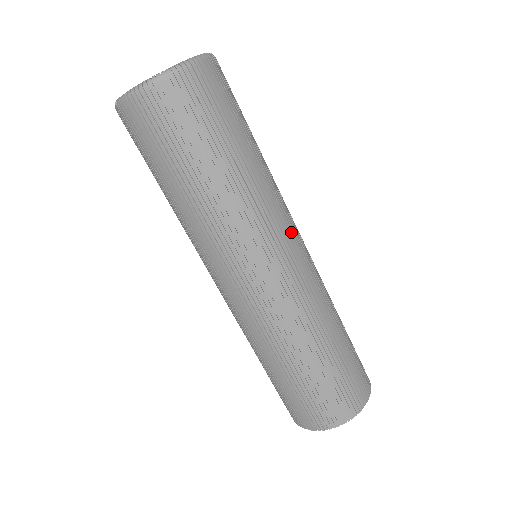
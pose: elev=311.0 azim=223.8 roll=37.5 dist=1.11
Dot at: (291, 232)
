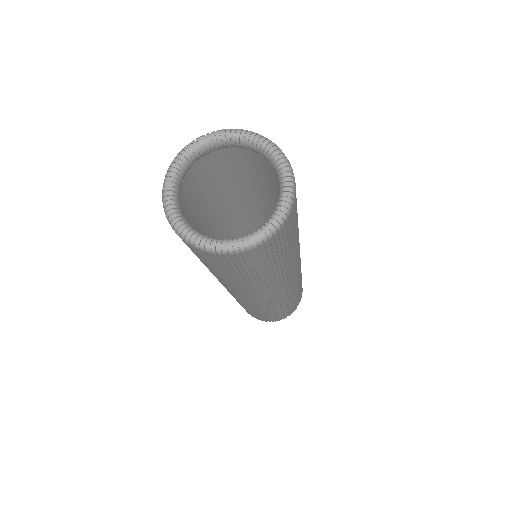
Dot at: occluded
